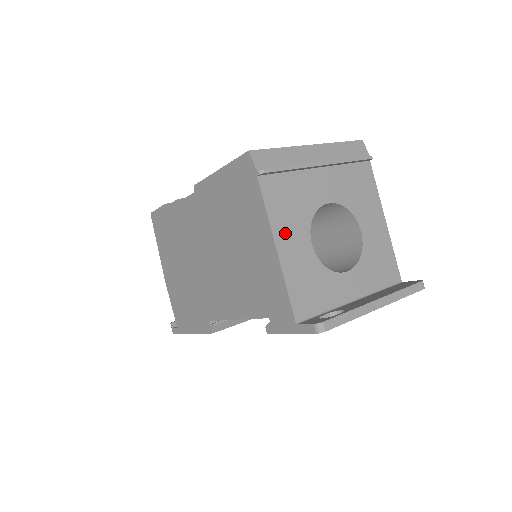
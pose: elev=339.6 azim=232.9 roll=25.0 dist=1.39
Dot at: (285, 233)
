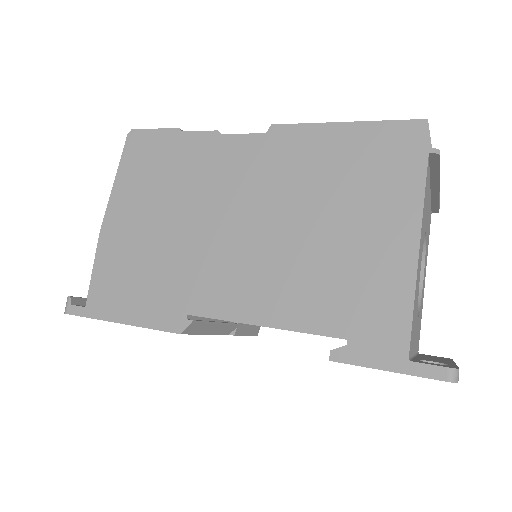
Dot at: (421, 239)
